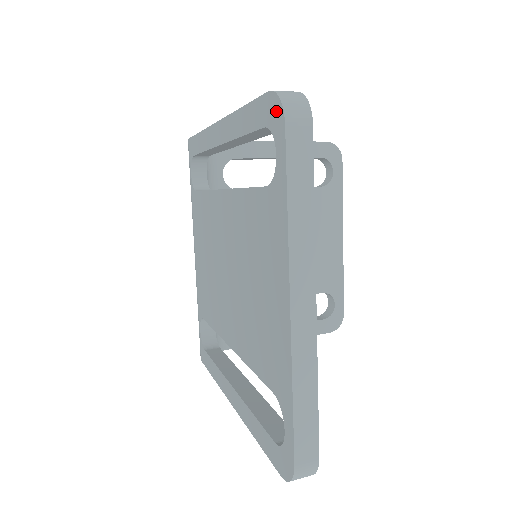
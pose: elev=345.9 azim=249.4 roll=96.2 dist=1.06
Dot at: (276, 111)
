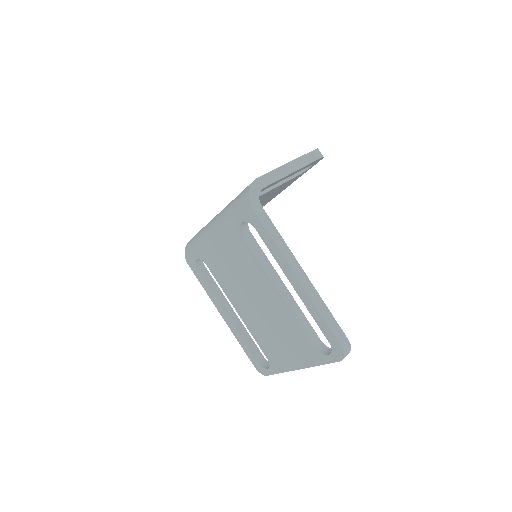
Dot at: (340, 354)
